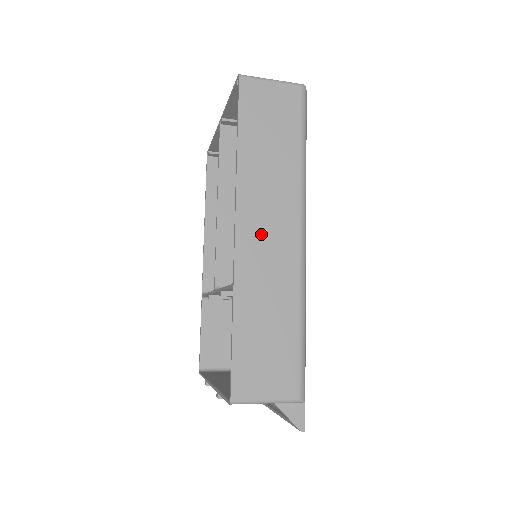
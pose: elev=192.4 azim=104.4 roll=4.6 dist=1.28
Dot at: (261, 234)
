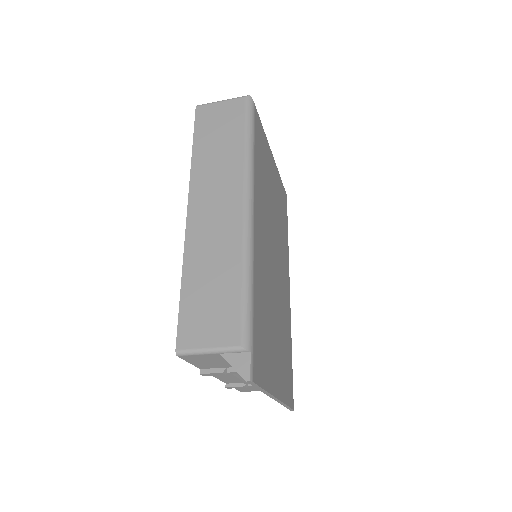
Dot at: (209, 210)
